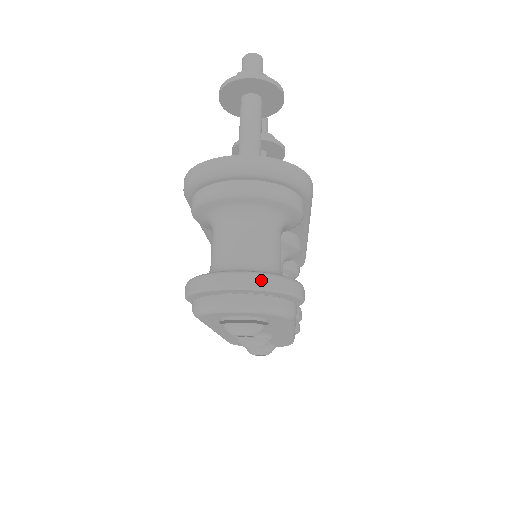
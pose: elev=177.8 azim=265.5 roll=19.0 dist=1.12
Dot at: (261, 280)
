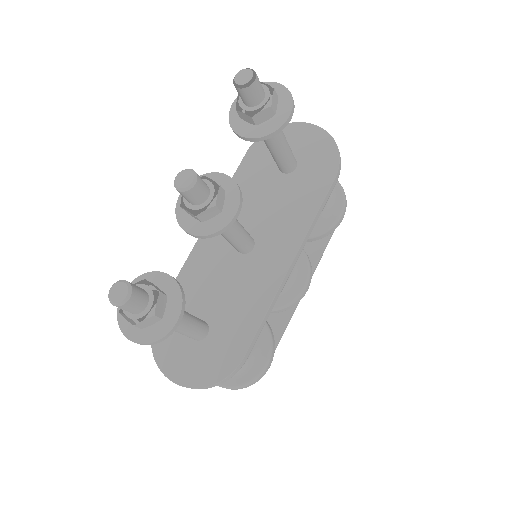
Dot at: occluded
